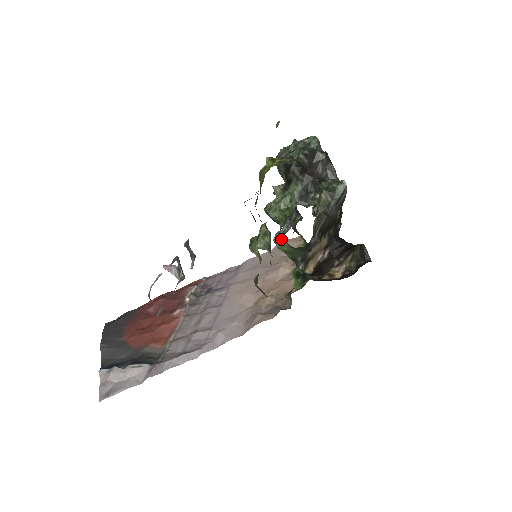
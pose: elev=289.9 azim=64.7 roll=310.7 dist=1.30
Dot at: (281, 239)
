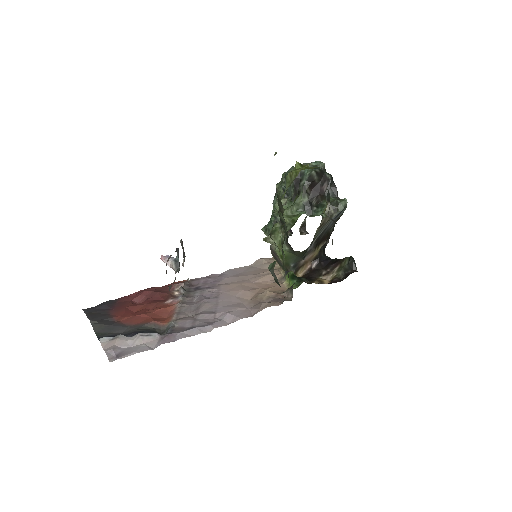
Dot at: occluded
